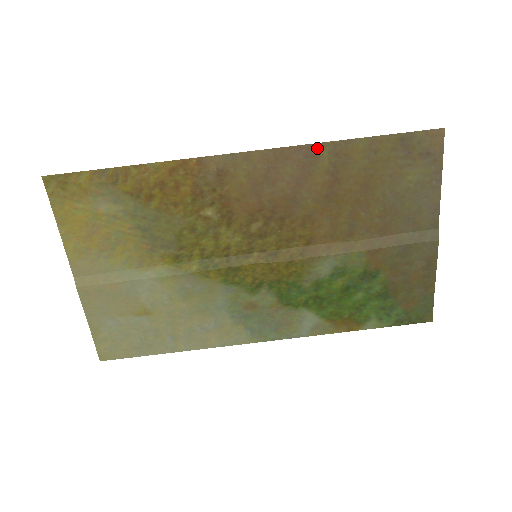
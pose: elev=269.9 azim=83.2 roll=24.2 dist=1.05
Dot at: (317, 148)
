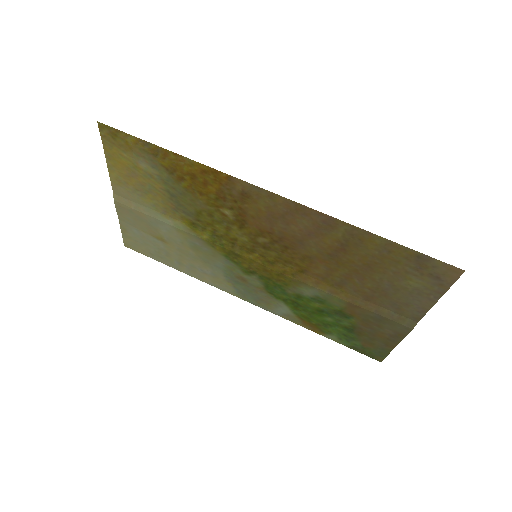
Dot at: (336, 222)
